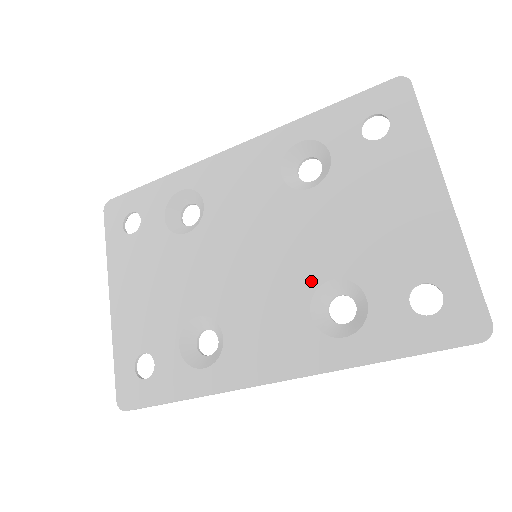
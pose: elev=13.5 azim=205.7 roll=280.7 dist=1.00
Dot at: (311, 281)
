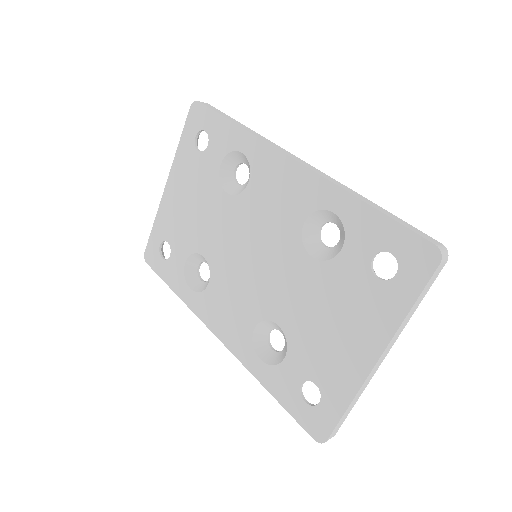
Dot at: (268, 312)
